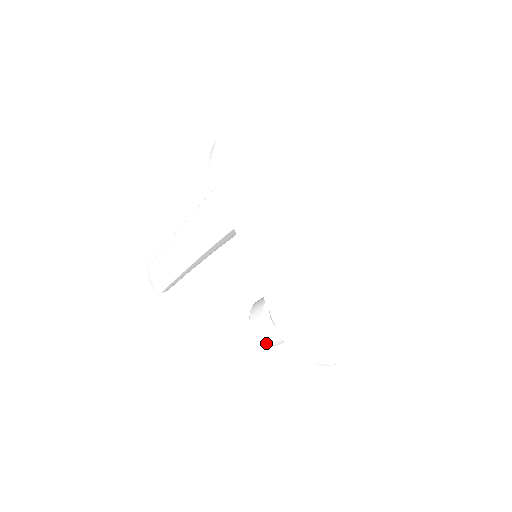
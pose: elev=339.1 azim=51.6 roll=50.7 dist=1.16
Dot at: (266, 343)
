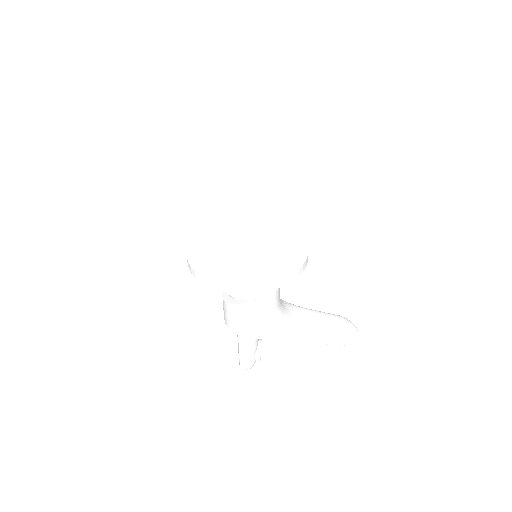
Dot at: (231, 329)
